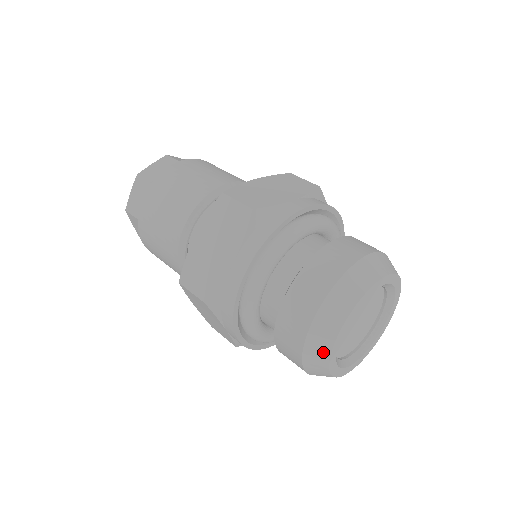
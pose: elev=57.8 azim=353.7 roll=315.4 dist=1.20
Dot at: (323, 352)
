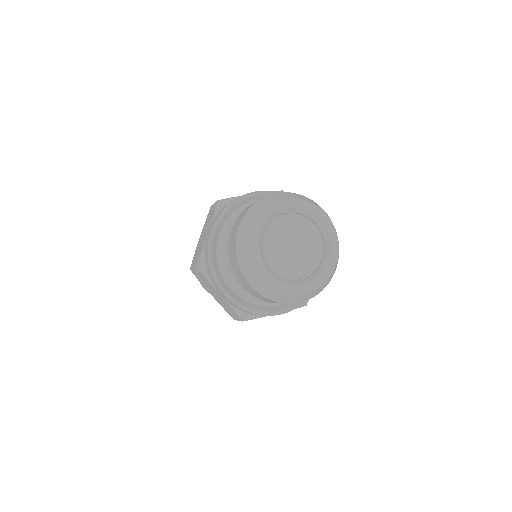
Dot at: (262, 208)
